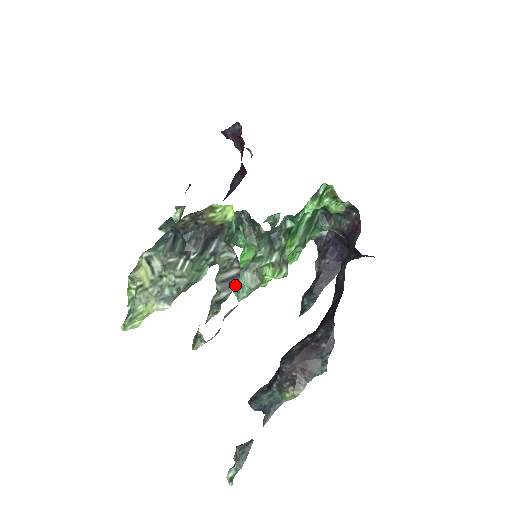
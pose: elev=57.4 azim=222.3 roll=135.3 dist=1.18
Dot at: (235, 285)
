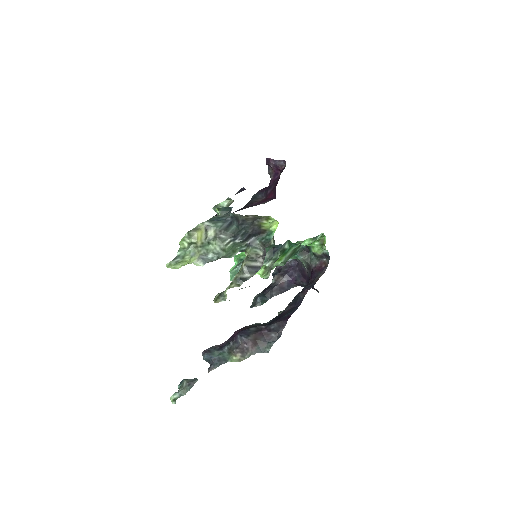
Dot at: occluded
